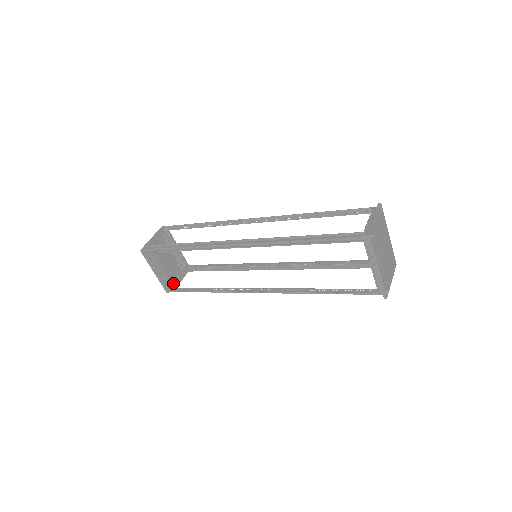
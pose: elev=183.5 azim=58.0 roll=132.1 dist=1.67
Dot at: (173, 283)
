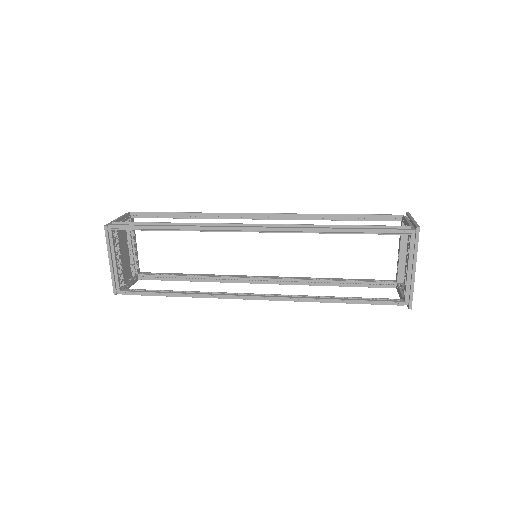
Dot at: (124, 284)
